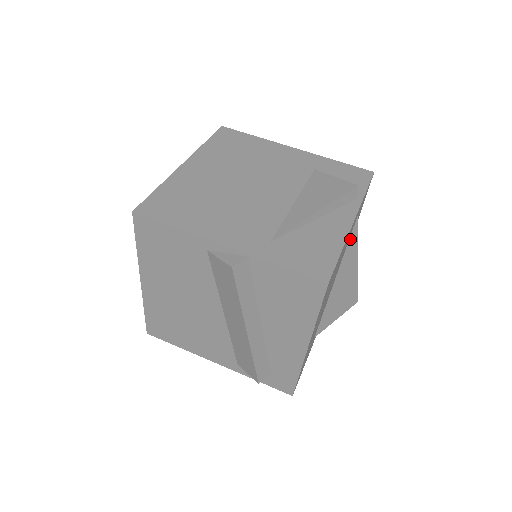
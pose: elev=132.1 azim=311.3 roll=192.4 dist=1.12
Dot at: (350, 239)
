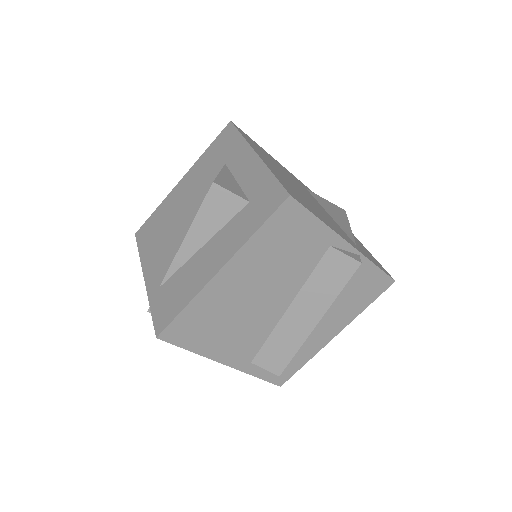
Dot at: occluded
